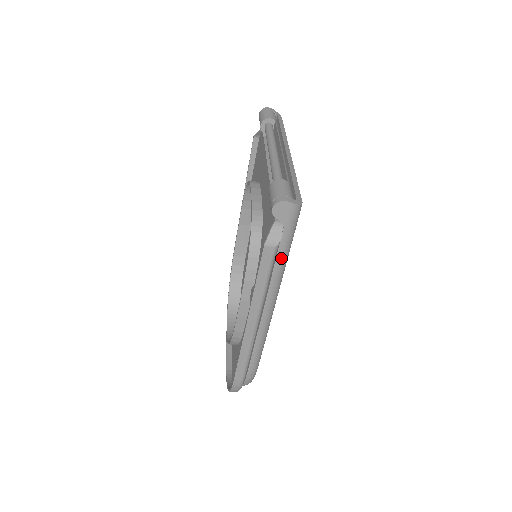
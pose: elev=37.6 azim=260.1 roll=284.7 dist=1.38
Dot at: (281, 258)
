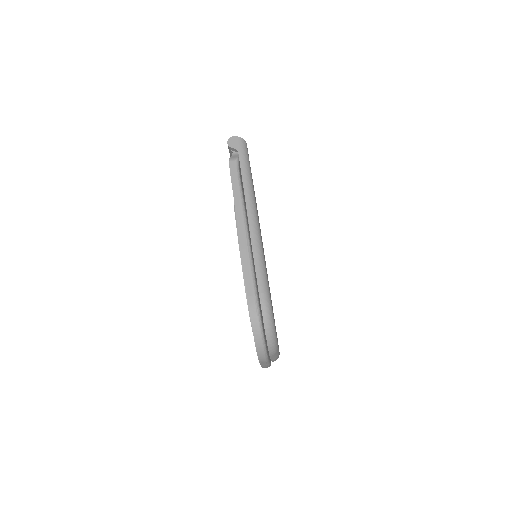
Dot at: (245, 173)
